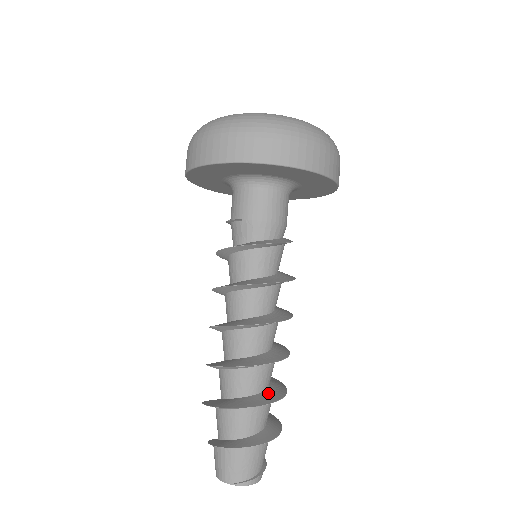
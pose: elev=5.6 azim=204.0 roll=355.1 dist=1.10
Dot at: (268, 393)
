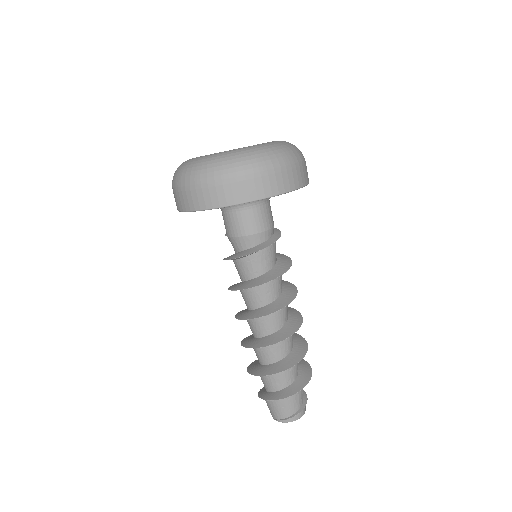
Dot at: (280, 364)
